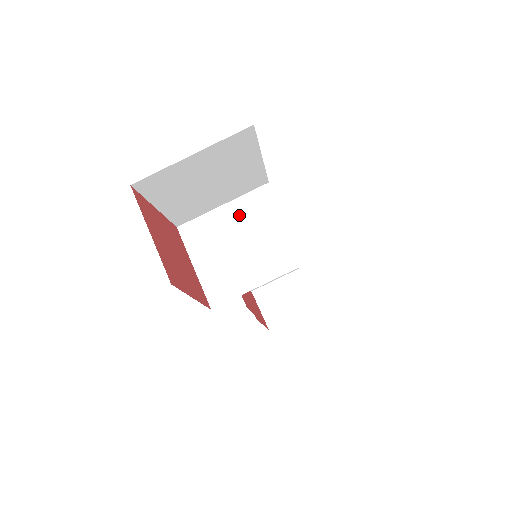
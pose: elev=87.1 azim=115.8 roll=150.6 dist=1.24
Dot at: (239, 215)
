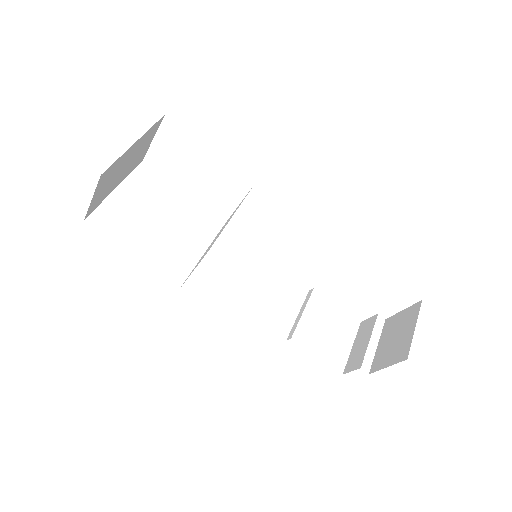
Dot at: occluded
